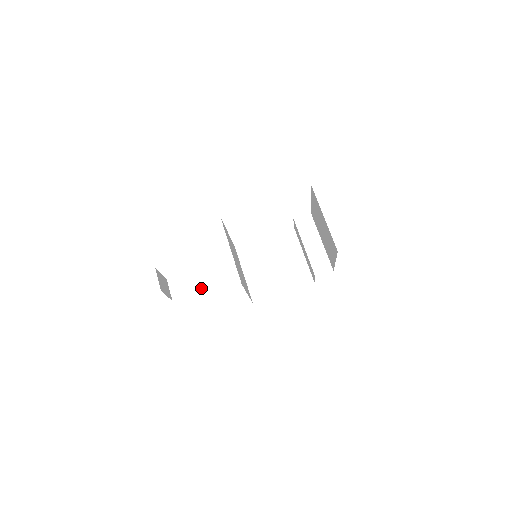
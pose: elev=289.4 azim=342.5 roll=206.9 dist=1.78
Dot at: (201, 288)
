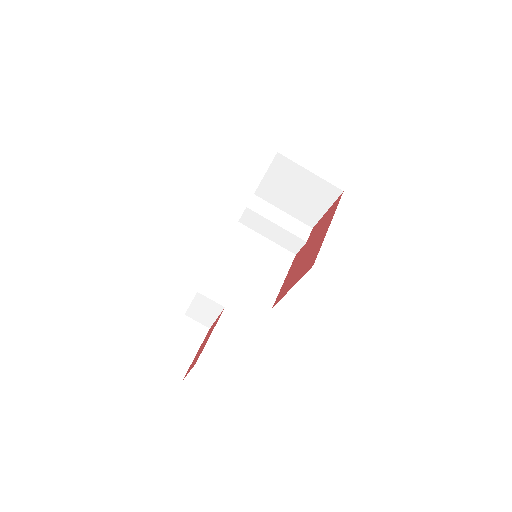
Dot at: (196, 344)
